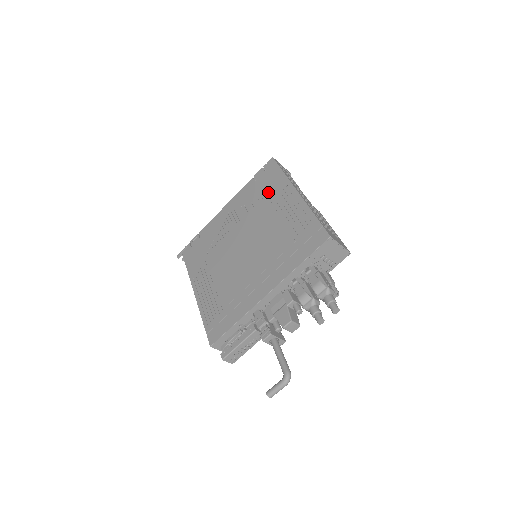
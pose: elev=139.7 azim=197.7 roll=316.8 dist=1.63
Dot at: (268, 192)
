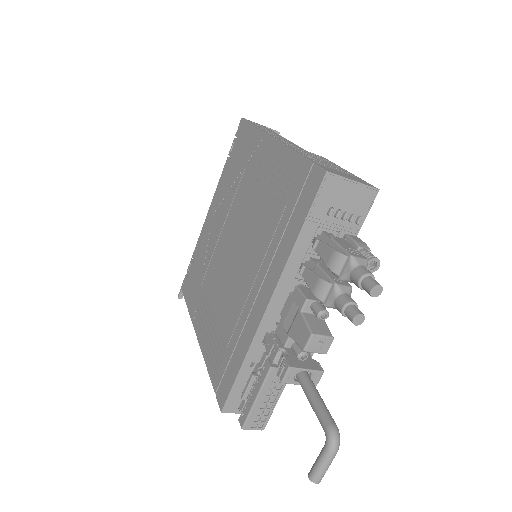
Dot at: (244, 162)
